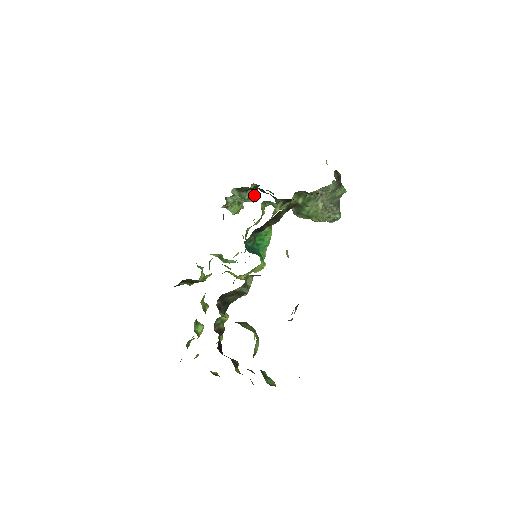
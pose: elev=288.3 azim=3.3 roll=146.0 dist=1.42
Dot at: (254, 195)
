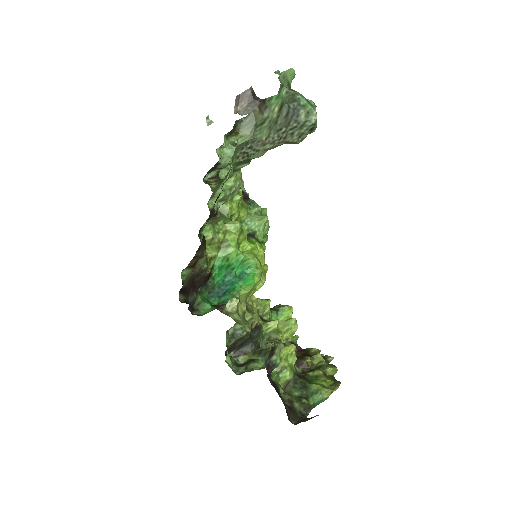
Dot at: occluded
